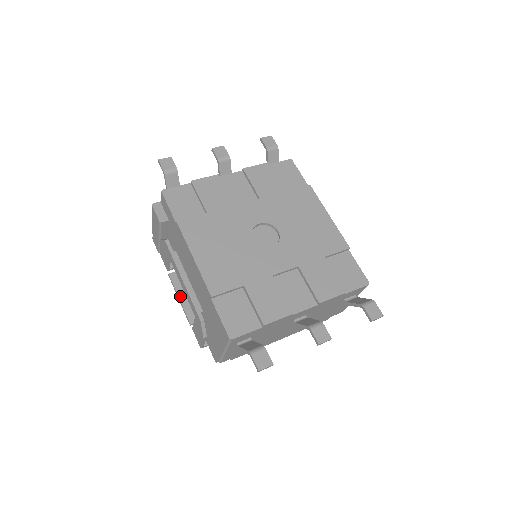
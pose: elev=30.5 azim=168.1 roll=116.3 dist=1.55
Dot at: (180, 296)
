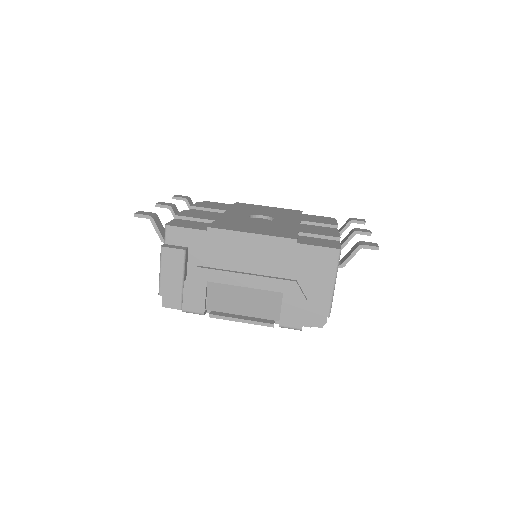
Dot at: (239, 318)
